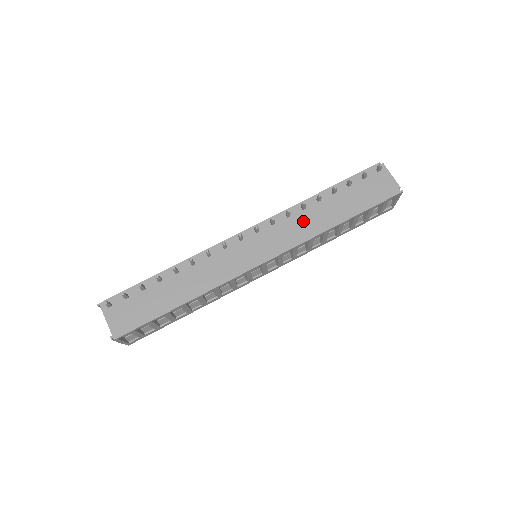
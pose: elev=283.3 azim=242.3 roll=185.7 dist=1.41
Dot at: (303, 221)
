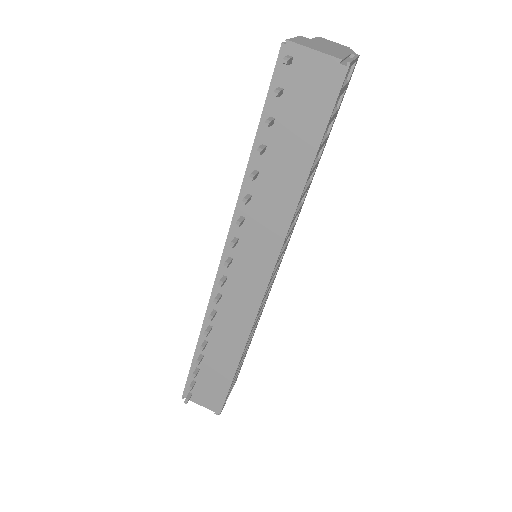
Dot at: (263, 213)
